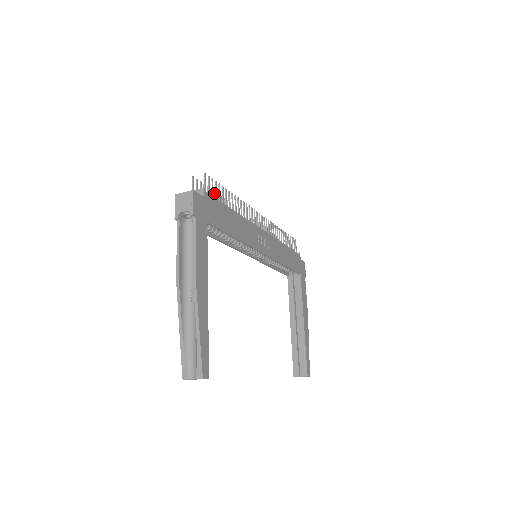
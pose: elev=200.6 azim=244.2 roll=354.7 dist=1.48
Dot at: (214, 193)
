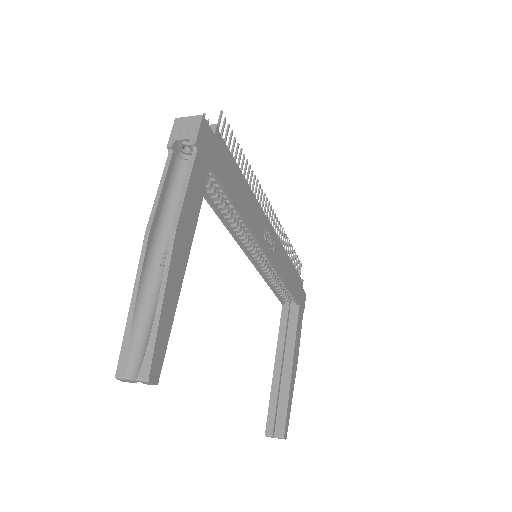
Dot at: occluded
